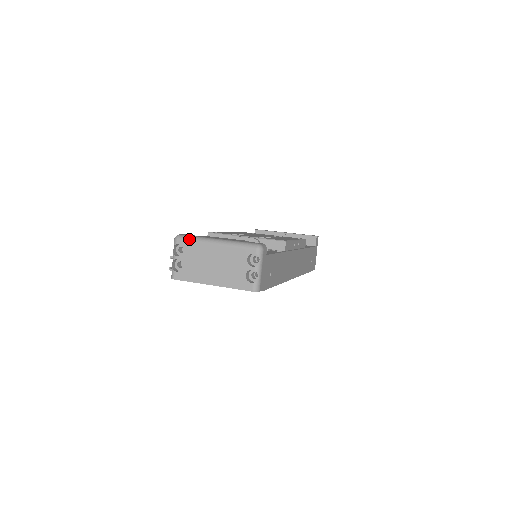
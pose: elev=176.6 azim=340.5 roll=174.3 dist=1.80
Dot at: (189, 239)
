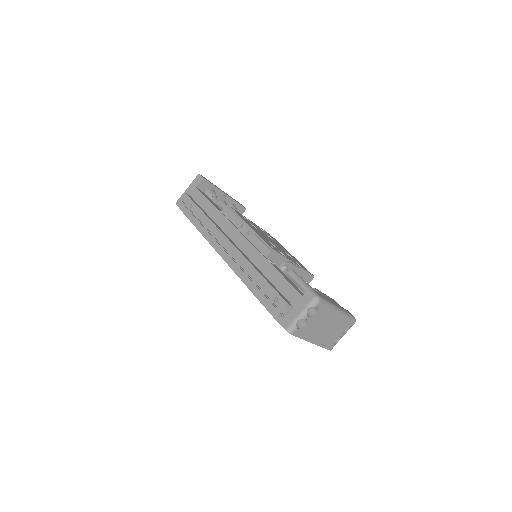
Dot at: (326, 305)
